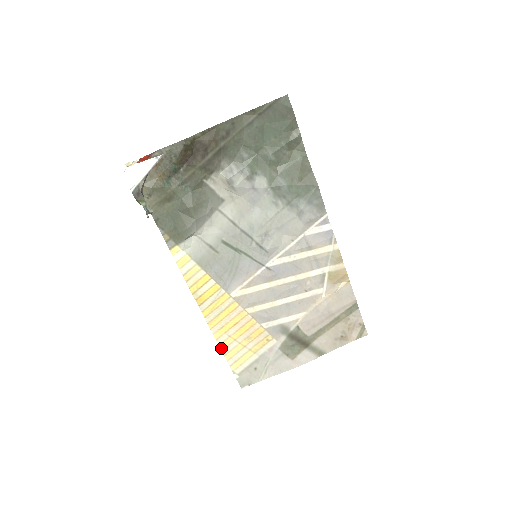
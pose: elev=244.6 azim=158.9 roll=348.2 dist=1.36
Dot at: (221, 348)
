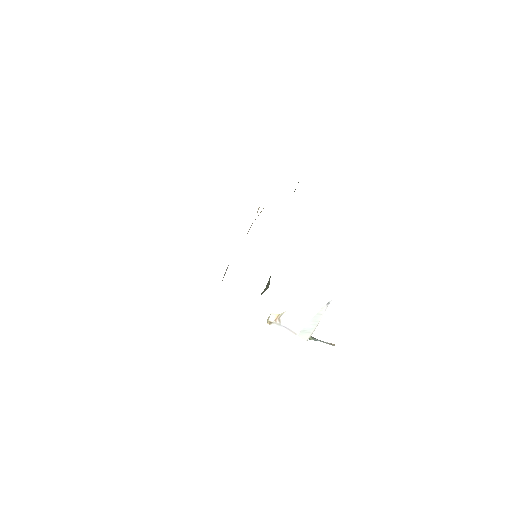
Dot at: occluded
